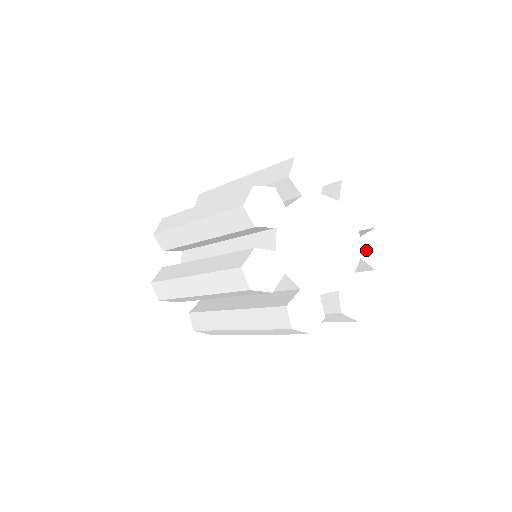
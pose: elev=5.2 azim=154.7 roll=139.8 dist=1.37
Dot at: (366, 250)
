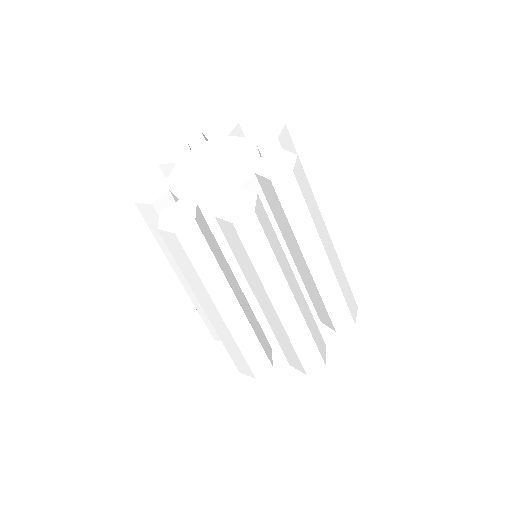
Dot at: (264, 166)
